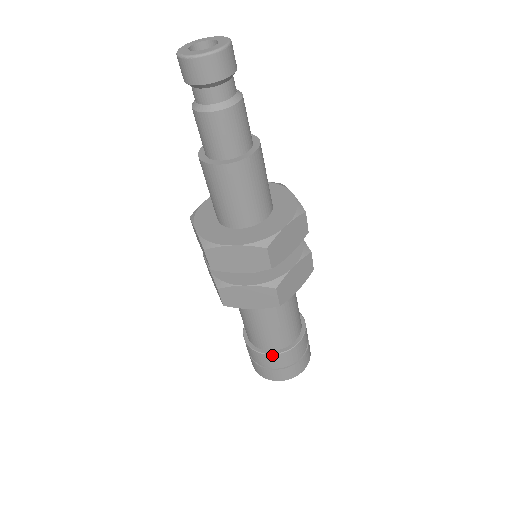
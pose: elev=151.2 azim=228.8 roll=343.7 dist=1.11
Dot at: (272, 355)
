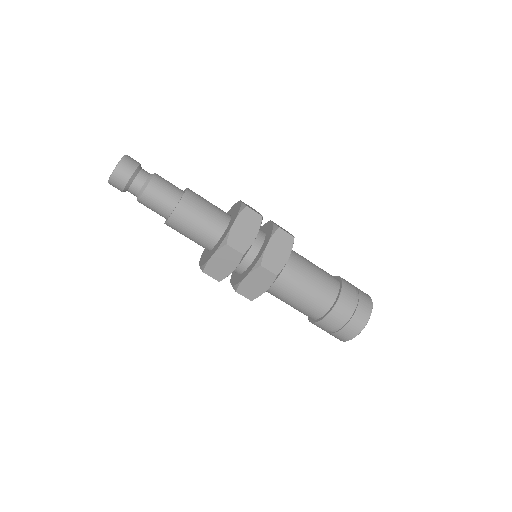
Dot at: (326, 318)
